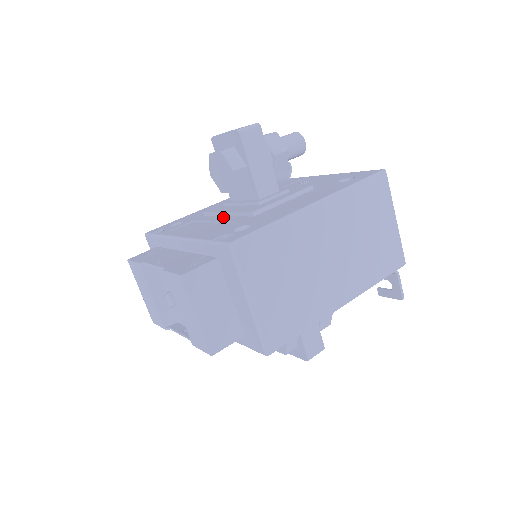
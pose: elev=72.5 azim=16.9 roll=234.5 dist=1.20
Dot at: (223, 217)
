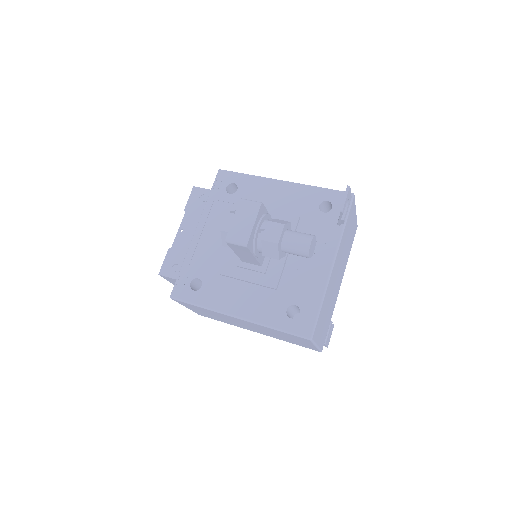
Dot at: occluded
